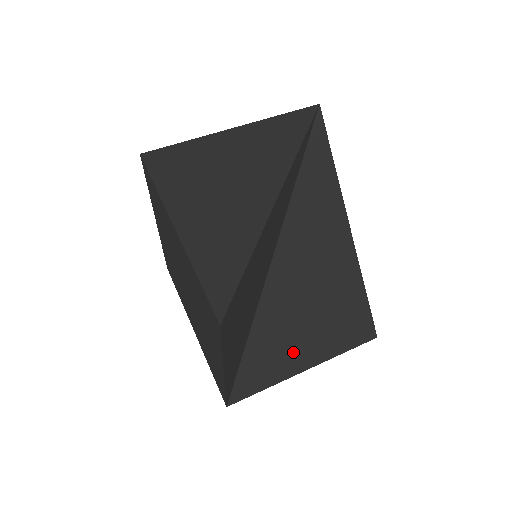
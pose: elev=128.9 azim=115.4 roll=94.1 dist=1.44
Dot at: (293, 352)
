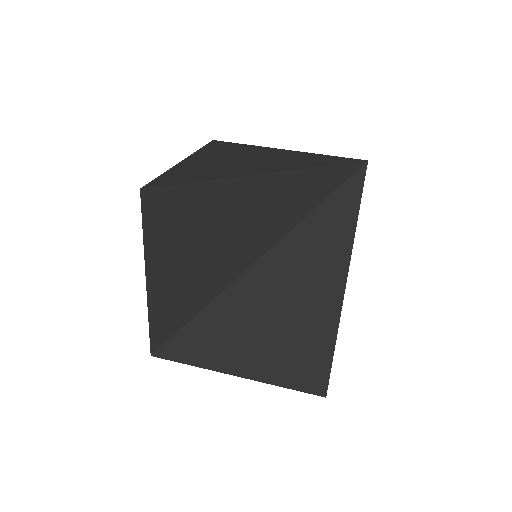
Dot at: (233, 349)
